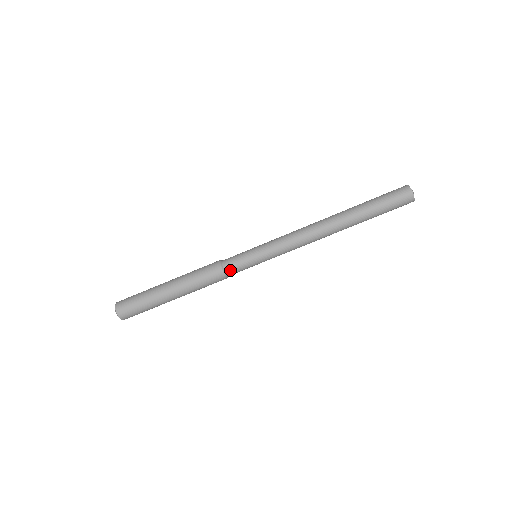
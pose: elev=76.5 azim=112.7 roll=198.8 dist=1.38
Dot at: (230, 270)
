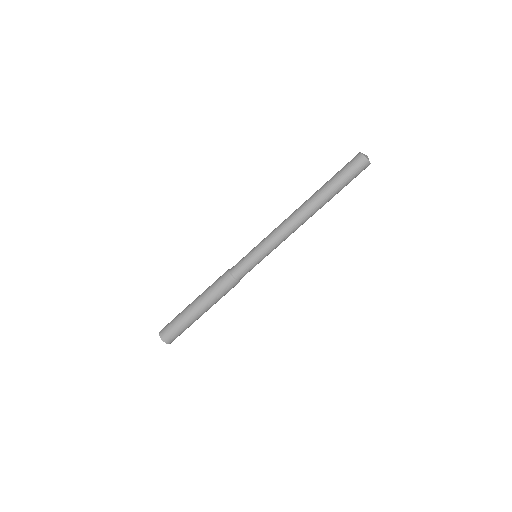
Dot at: (238, 274)
